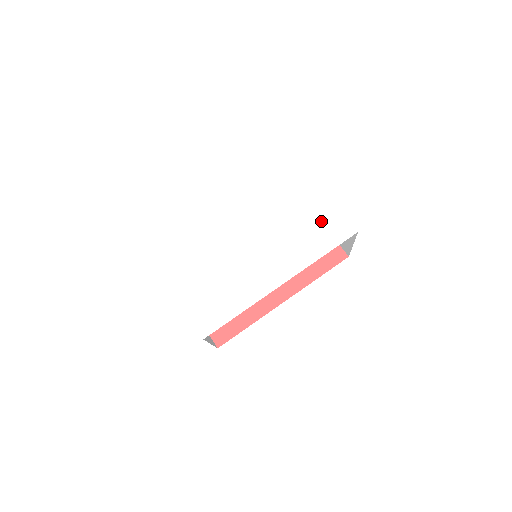
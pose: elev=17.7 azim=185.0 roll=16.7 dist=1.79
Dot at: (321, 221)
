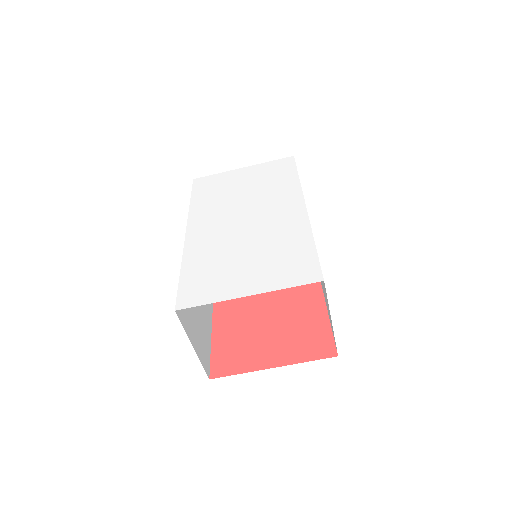
Dot at: (264, 174)
